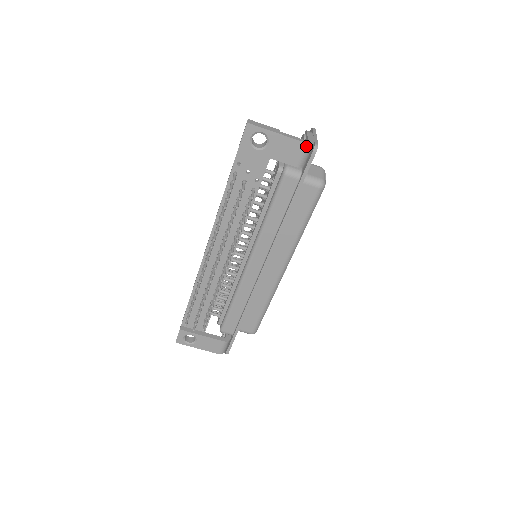
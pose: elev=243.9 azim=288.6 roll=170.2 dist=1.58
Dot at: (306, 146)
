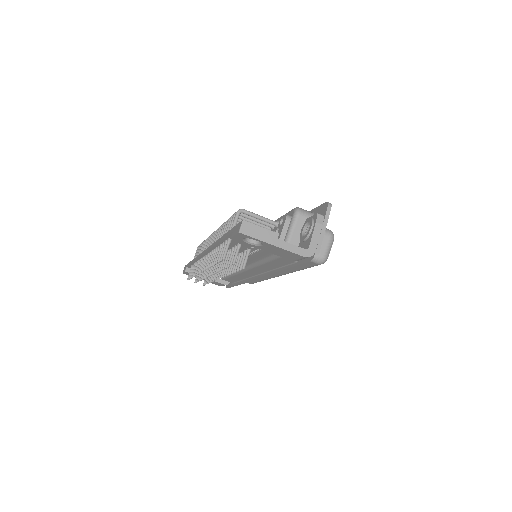
Dot at: (304, 257)
